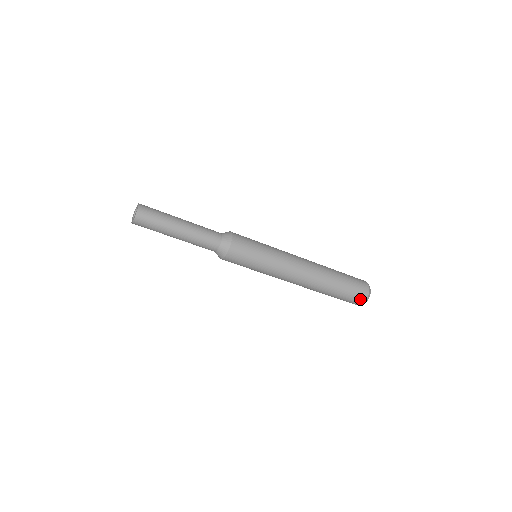
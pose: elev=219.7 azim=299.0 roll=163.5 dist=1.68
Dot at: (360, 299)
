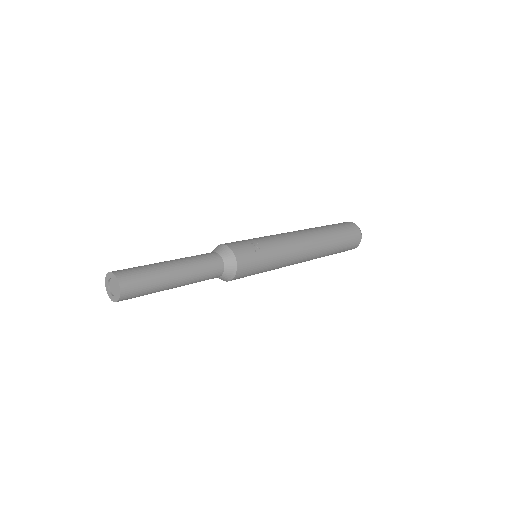
Dot at: occluded
